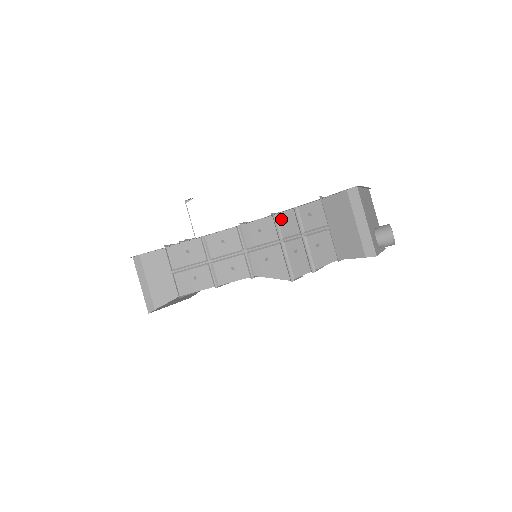
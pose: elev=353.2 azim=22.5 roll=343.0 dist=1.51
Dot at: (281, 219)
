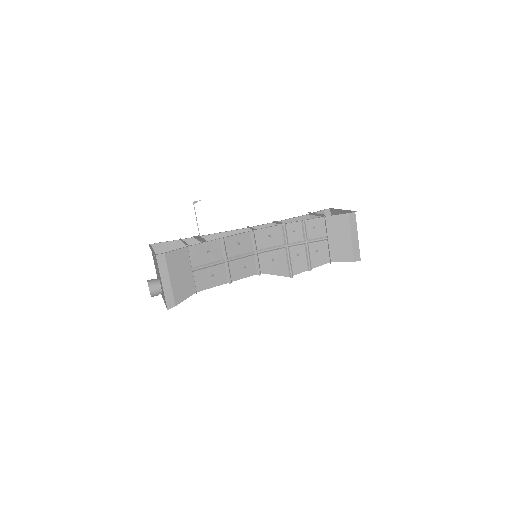
Dot at: (289, 228)
